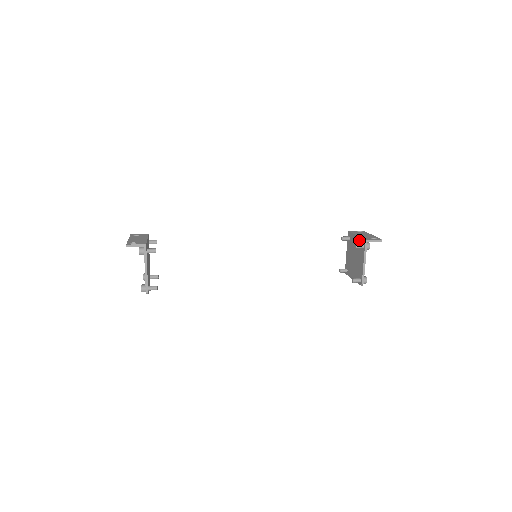
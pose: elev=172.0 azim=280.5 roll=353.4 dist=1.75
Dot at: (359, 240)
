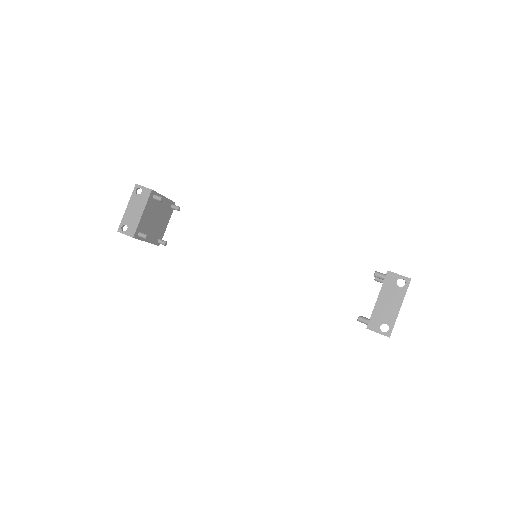
Dot at: occluded
